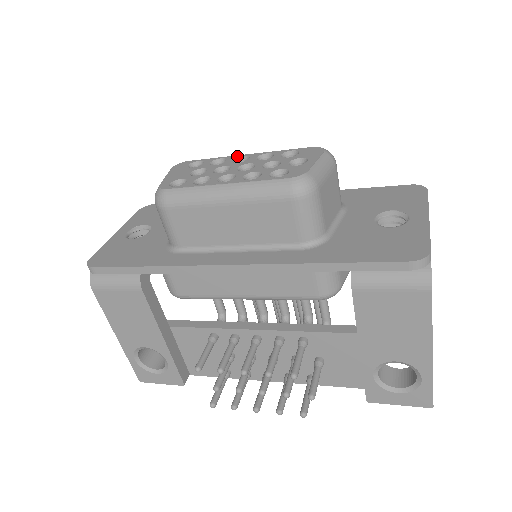
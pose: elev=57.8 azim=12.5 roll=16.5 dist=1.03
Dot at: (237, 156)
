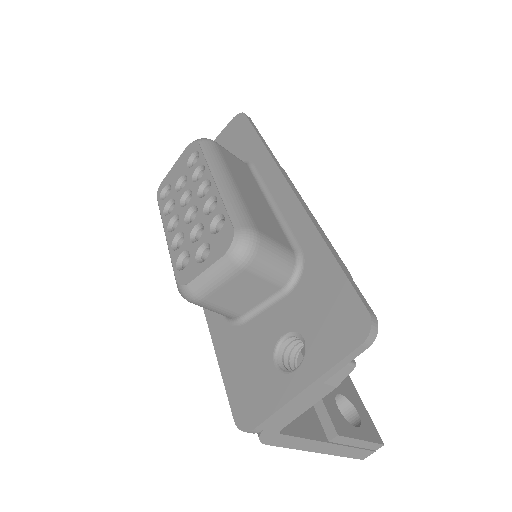
Dot at: (208, 176)
